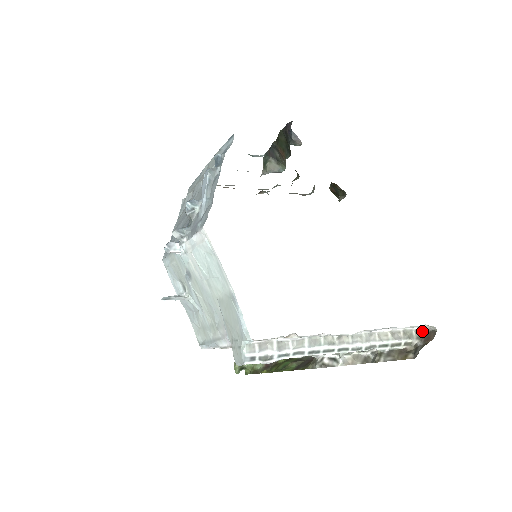
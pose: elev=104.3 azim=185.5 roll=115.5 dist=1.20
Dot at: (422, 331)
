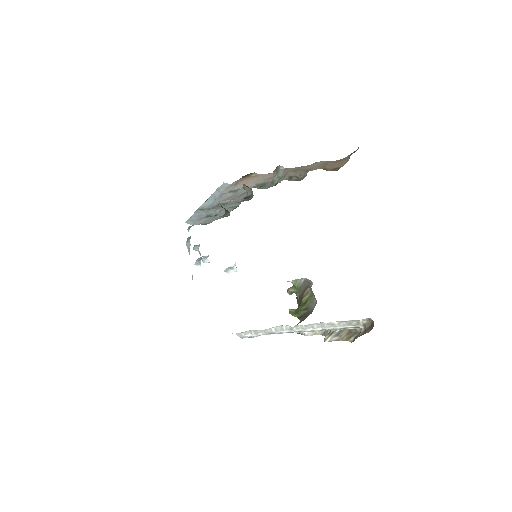
Dot at: (369, 320)
